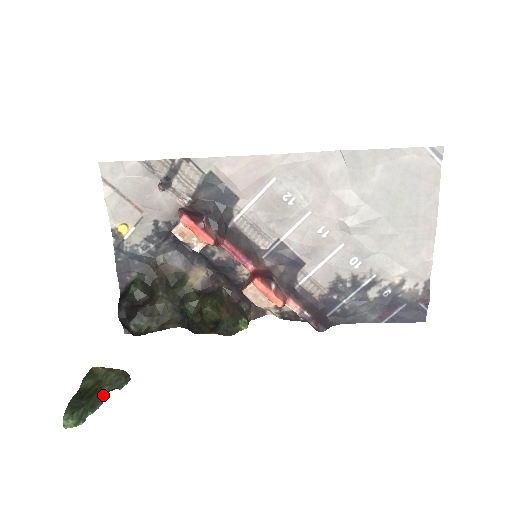
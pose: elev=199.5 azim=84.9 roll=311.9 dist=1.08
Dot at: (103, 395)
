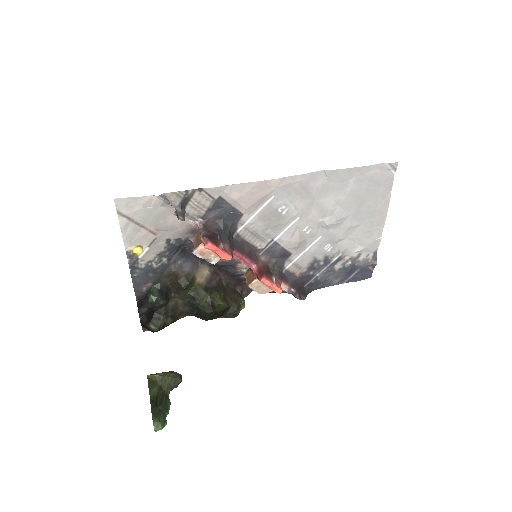
Dot at: (168, 396)
